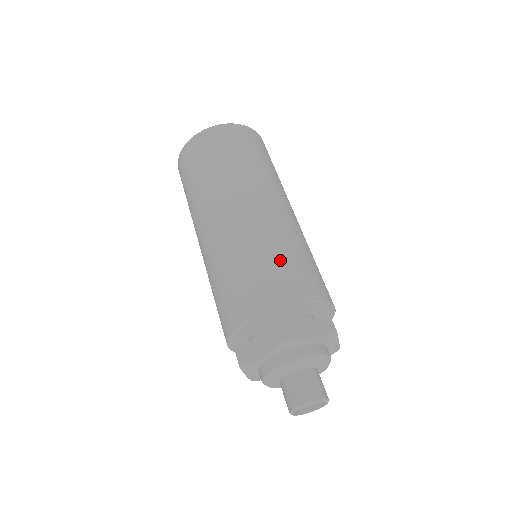
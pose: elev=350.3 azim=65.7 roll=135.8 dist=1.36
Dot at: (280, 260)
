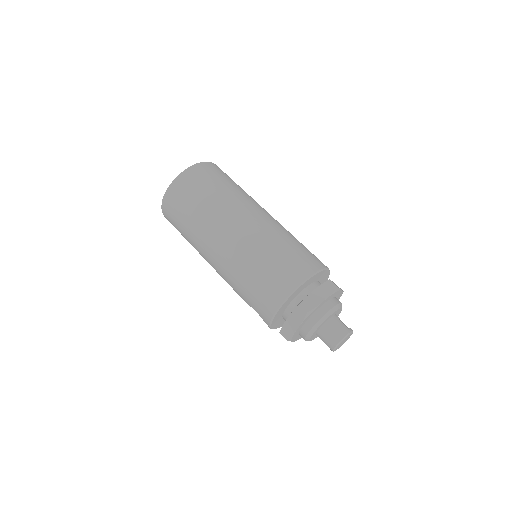
Dot at: (304, 246)
